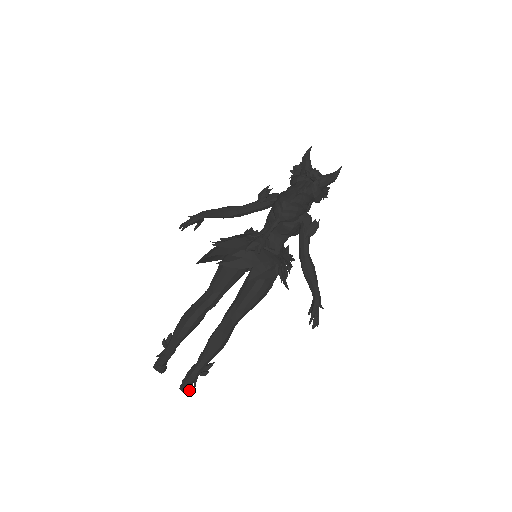
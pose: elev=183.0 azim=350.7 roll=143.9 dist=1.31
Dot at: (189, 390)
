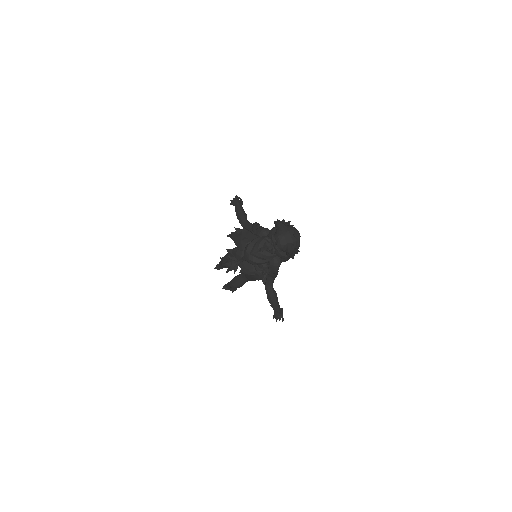
Dot at: occluded
